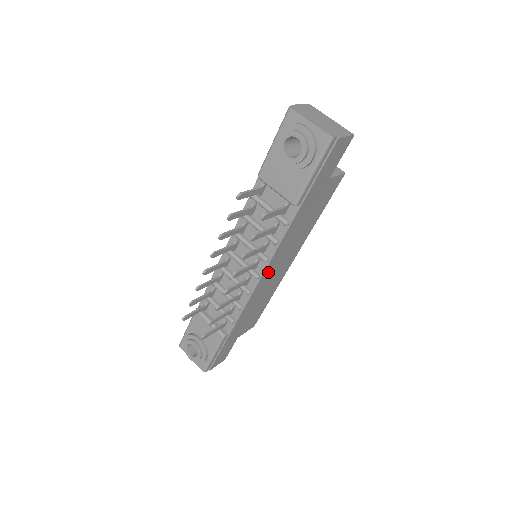
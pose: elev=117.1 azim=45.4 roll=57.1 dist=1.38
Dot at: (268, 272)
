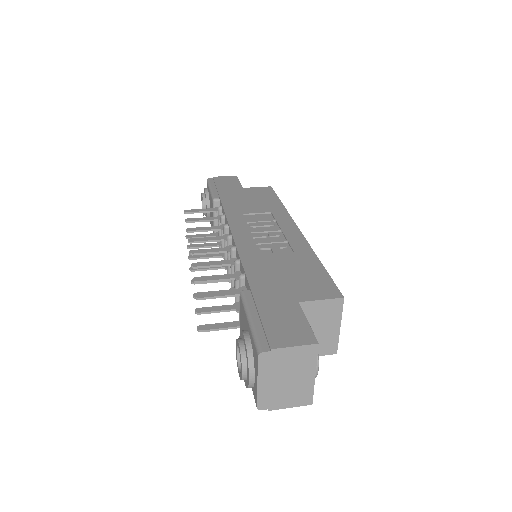
Dot at: occluded
